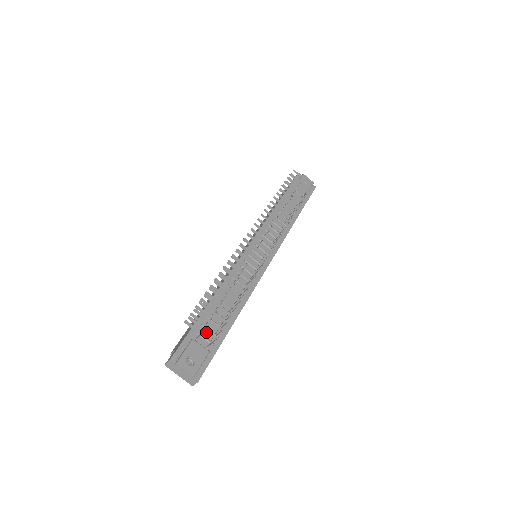
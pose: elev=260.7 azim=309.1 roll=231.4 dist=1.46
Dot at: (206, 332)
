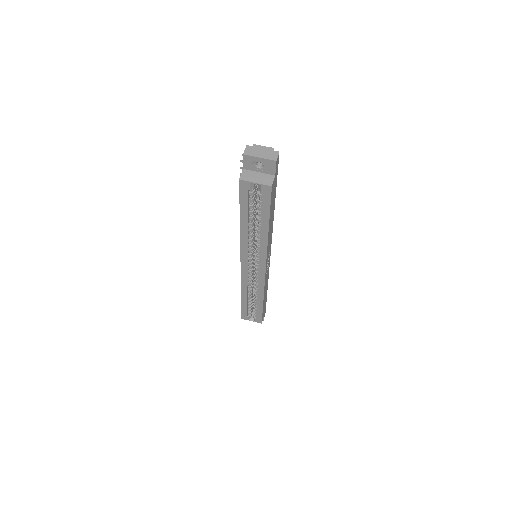
Dot at: occluded
